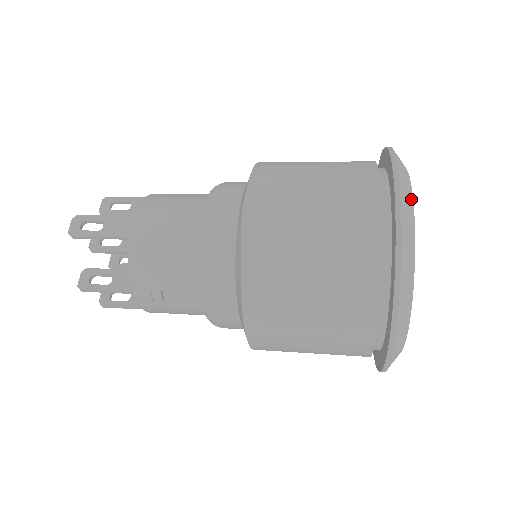
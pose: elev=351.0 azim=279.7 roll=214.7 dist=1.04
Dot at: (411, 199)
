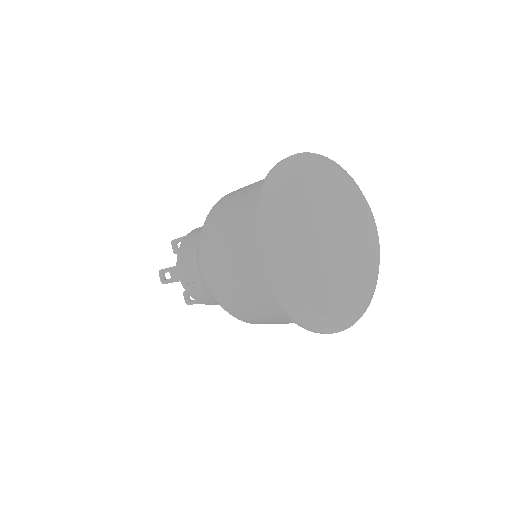
Dot at: (274, 245)
